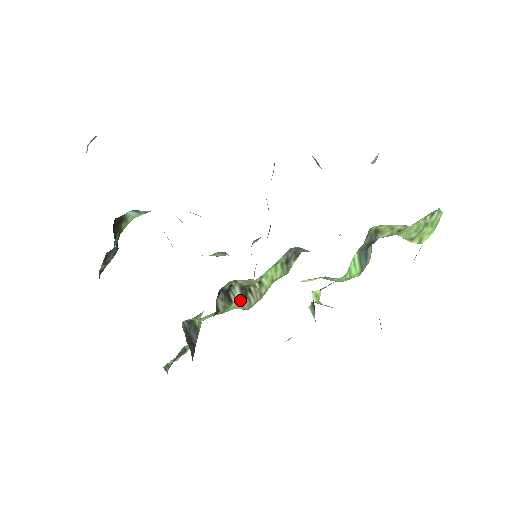
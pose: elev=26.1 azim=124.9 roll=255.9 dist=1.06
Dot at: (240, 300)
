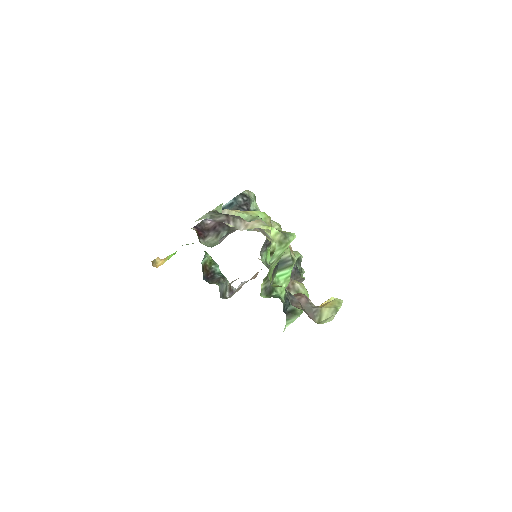
Dot at: occluded
